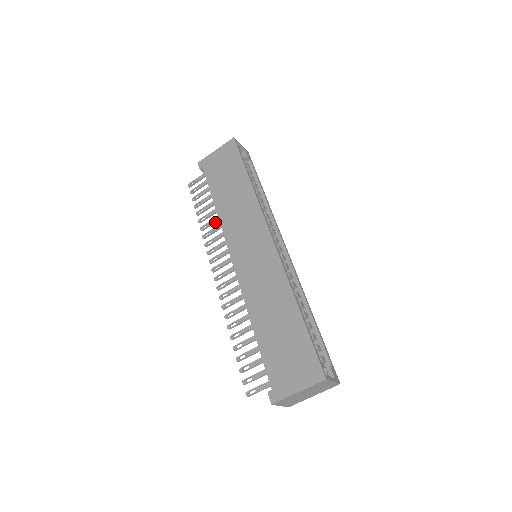
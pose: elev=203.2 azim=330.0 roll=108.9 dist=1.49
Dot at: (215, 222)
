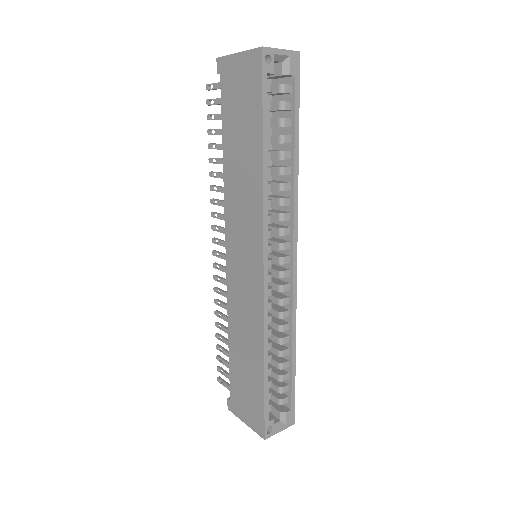
Dot at: occluded
